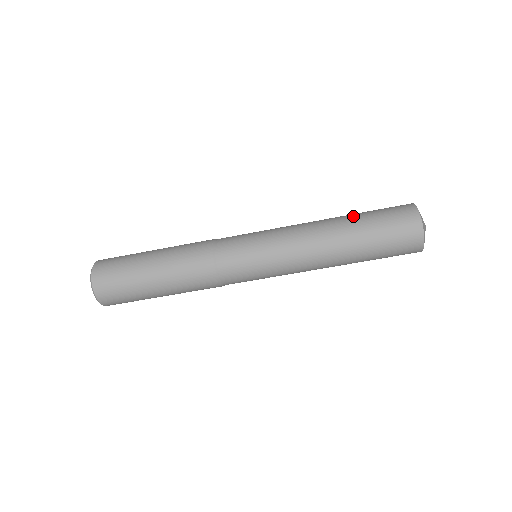
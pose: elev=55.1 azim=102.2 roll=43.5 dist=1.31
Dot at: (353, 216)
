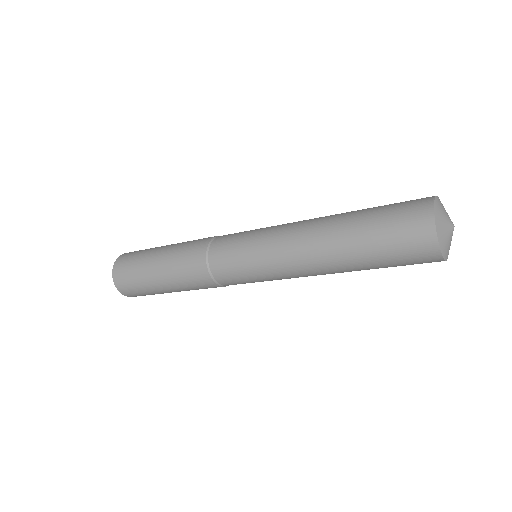
Dot at: (354, 213)
